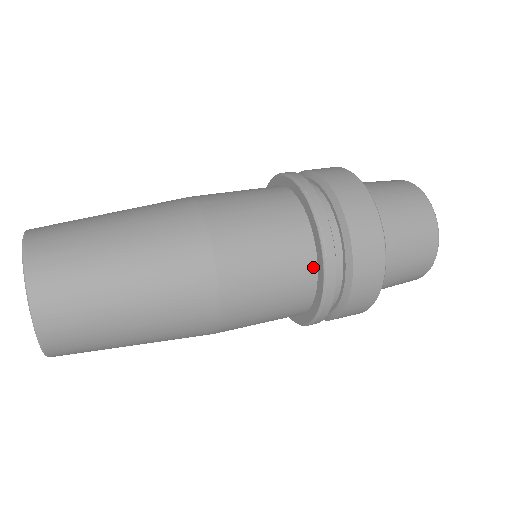
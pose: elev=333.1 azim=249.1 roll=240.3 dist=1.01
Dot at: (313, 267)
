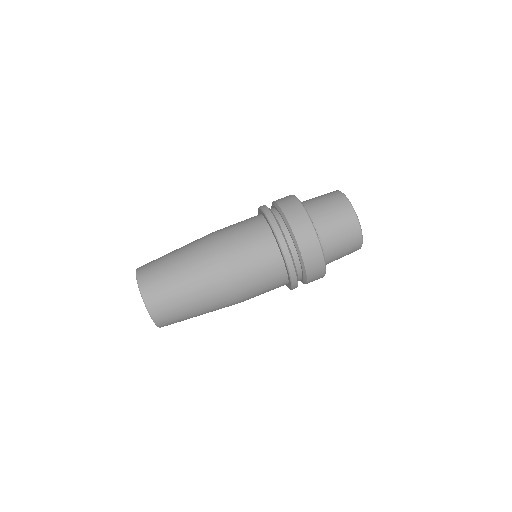
Dot at: (279, 257)
